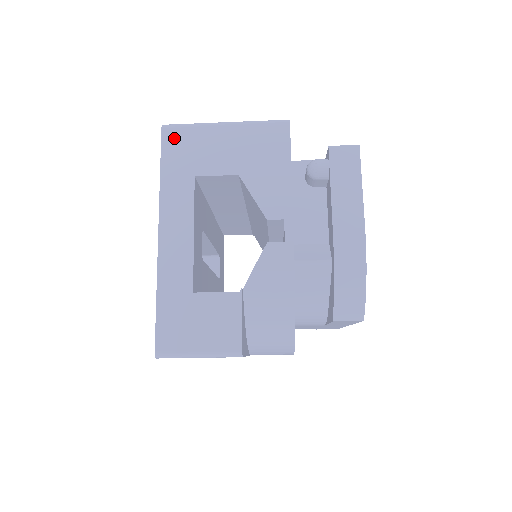
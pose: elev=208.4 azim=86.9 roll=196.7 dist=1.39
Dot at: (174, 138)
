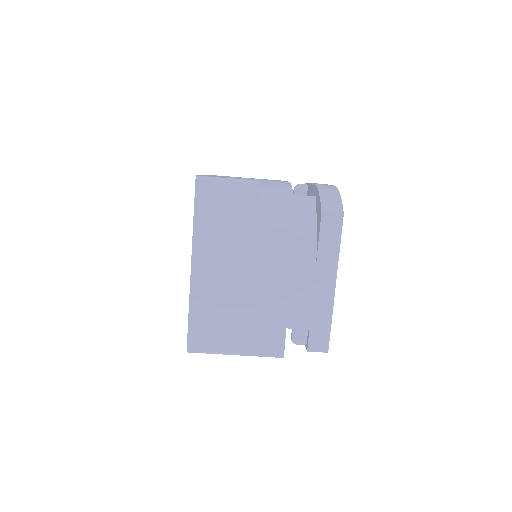
Dot at: (215, 175)
